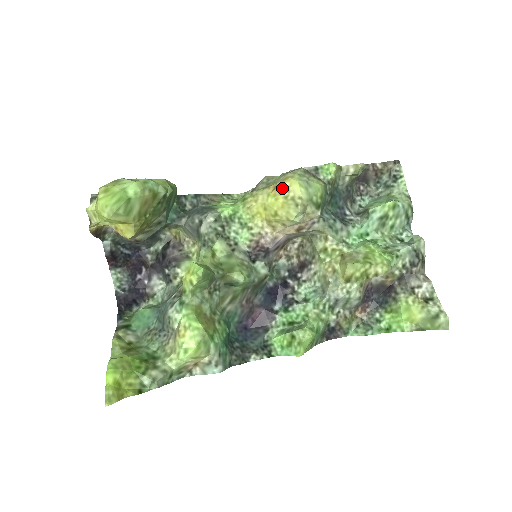
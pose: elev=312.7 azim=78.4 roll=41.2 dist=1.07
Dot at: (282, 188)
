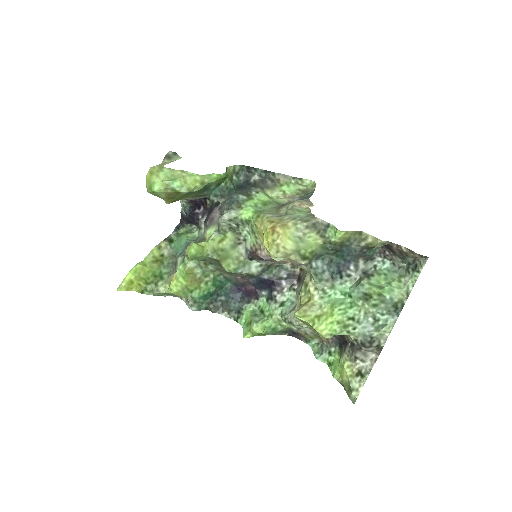
Dot at: (276, 231)
